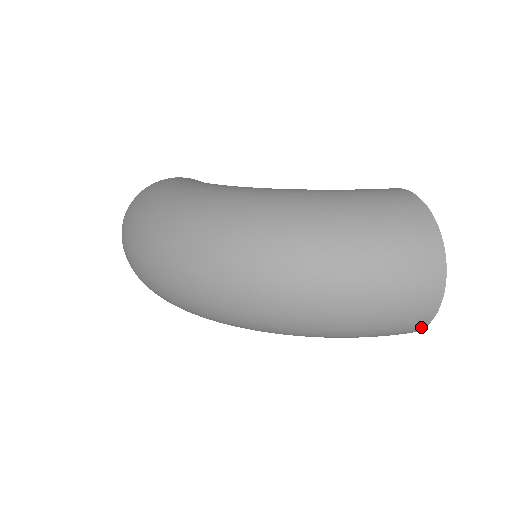
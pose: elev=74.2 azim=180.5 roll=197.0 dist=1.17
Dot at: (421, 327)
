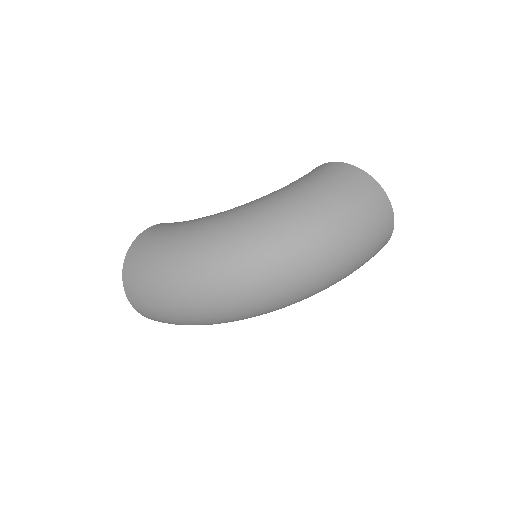
Dot at: occluded
